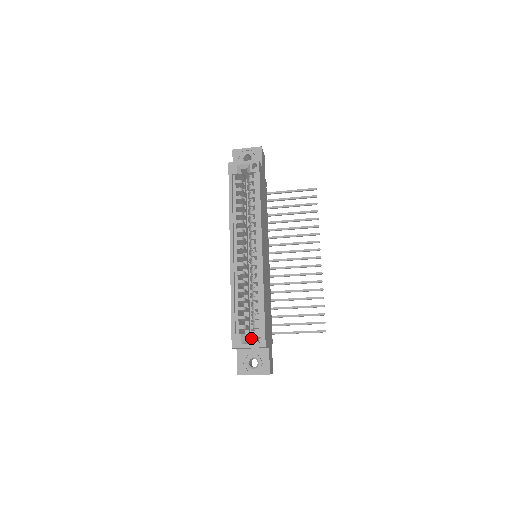
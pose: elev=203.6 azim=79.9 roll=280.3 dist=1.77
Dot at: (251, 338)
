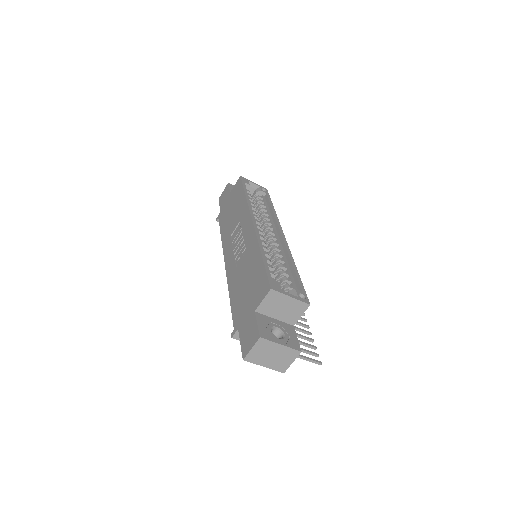
Dot at: occluded
